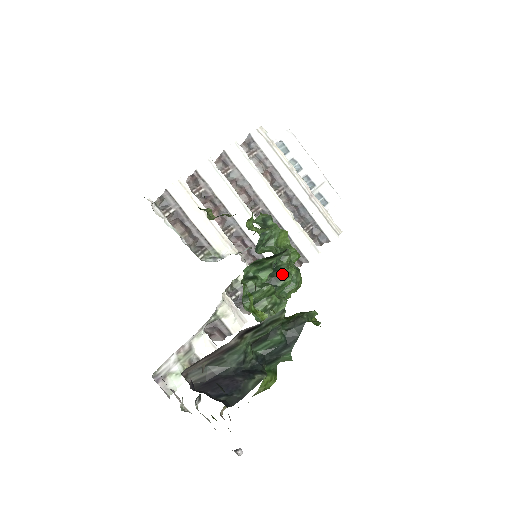
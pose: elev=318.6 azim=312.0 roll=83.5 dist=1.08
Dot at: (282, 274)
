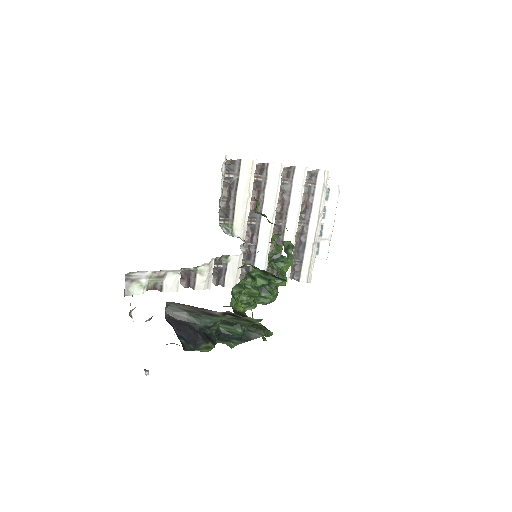
Dot at: (270, 290)
